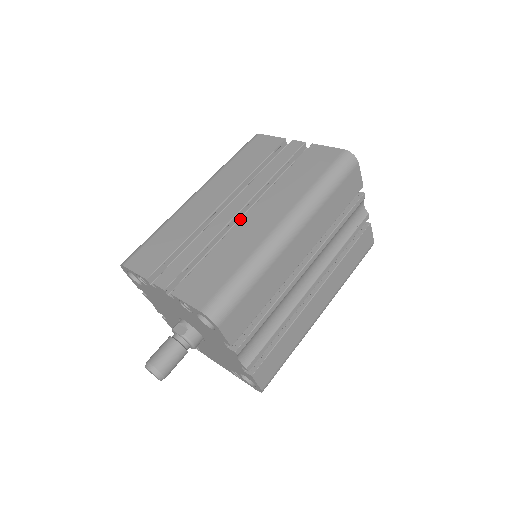
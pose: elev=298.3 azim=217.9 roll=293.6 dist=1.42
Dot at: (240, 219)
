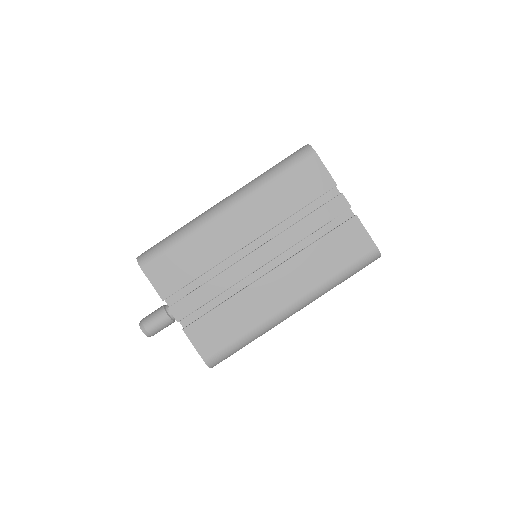
Dot at: (259, 278)
